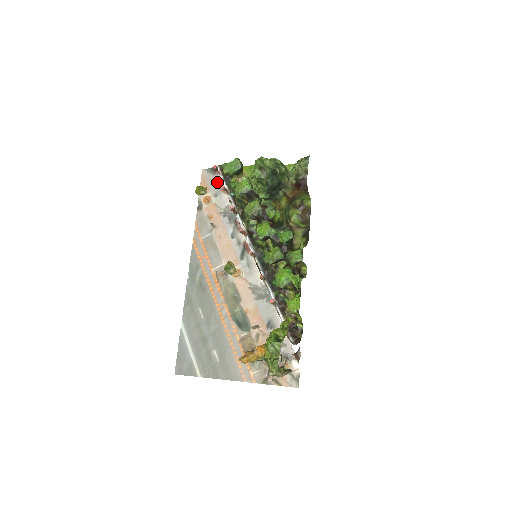
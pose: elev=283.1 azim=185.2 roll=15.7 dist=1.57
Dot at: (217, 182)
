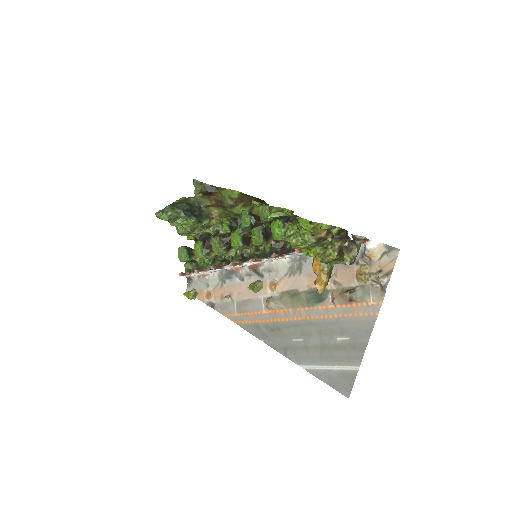
Dot at: (198, 280)
